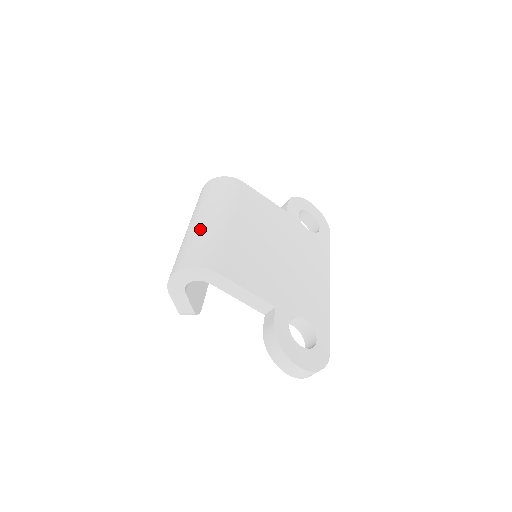
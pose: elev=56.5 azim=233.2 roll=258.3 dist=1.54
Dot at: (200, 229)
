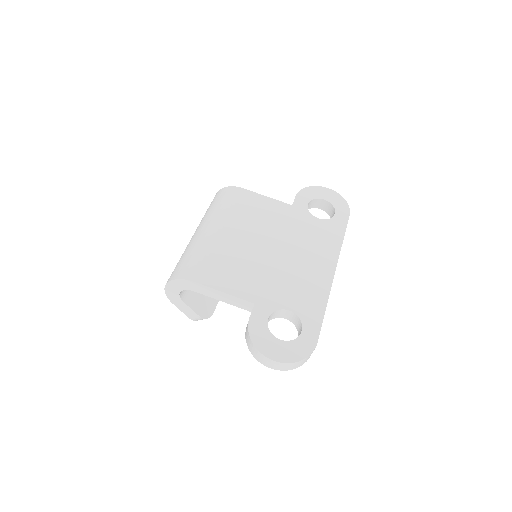
Dot at: (190, 243)
